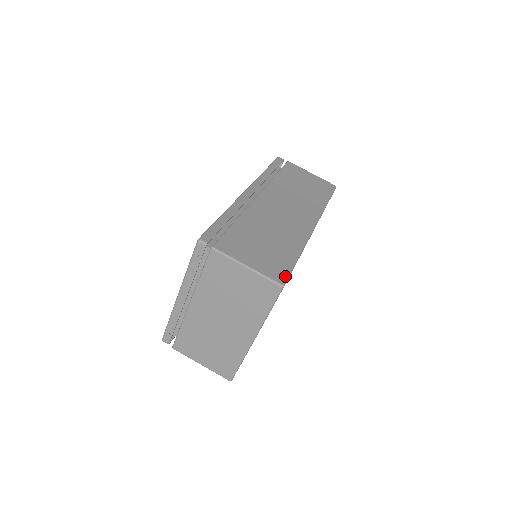
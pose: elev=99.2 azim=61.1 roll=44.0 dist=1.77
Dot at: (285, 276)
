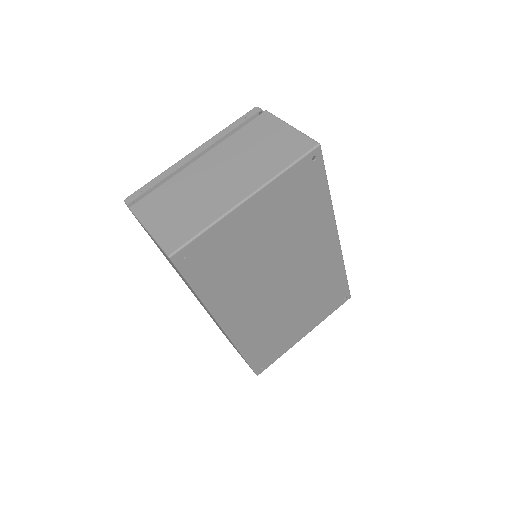
Dot at: (321, 155)
